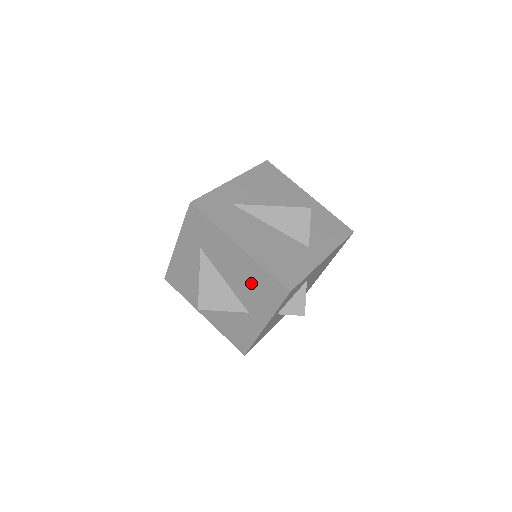
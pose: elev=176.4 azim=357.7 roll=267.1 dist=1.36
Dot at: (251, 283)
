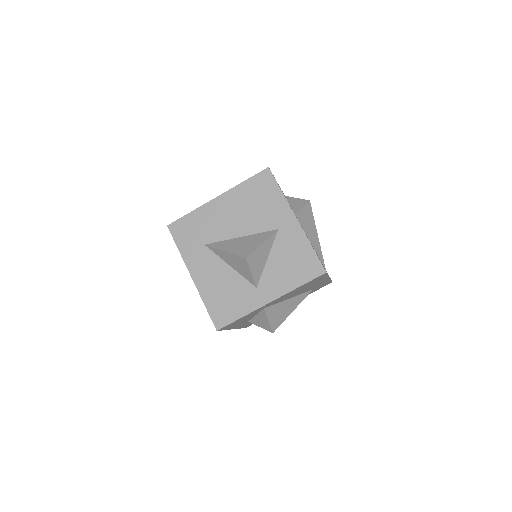
Dot at: (251, 205)
